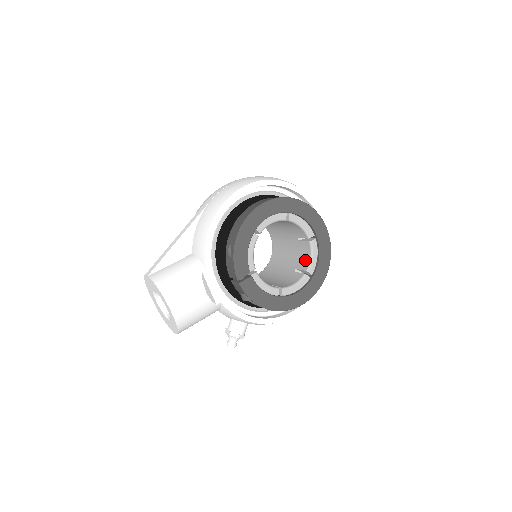
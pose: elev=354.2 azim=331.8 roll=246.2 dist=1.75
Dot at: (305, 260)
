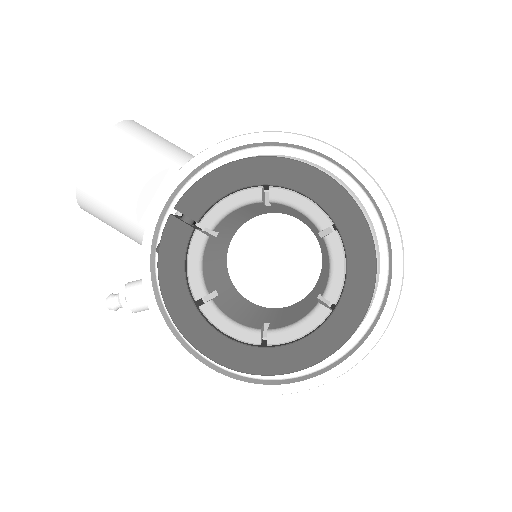
Dot at: (288, 322)
